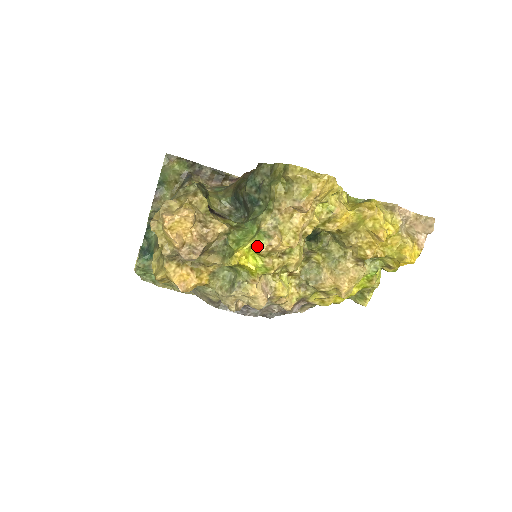
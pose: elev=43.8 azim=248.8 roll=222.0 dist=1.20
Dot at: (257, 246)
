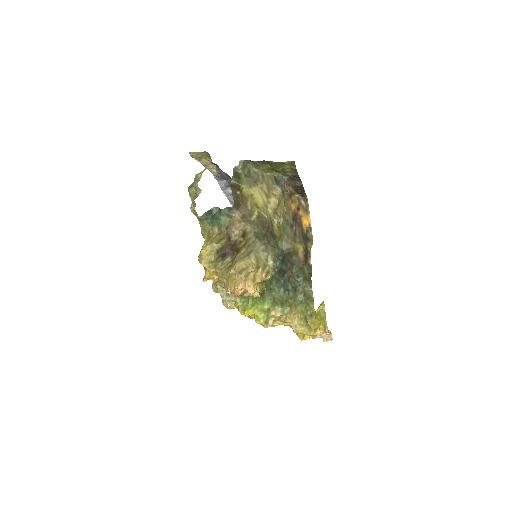
Dot at: (258, 319)
